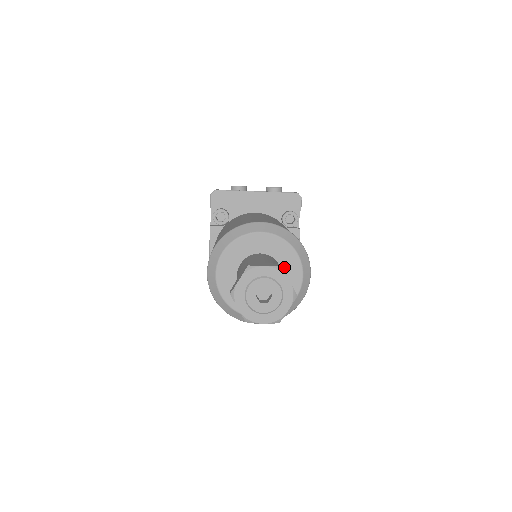
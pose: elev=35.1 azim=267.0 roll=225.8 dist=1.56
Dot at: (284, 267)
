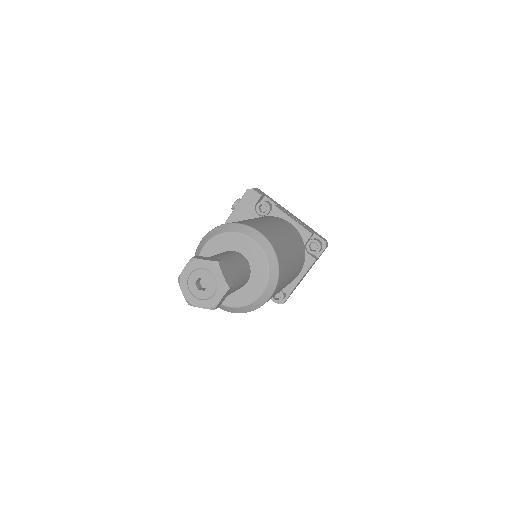
Dot at: (237, 249)
